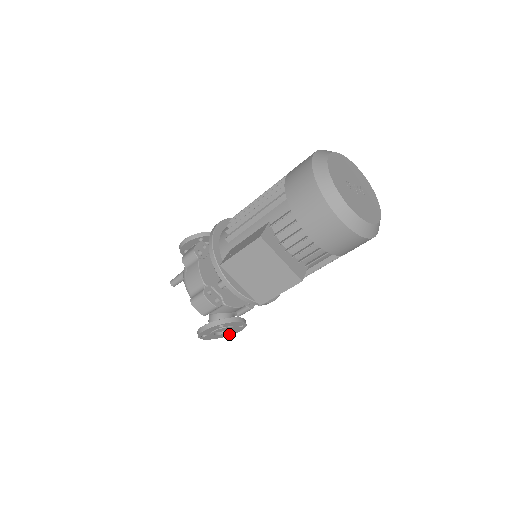
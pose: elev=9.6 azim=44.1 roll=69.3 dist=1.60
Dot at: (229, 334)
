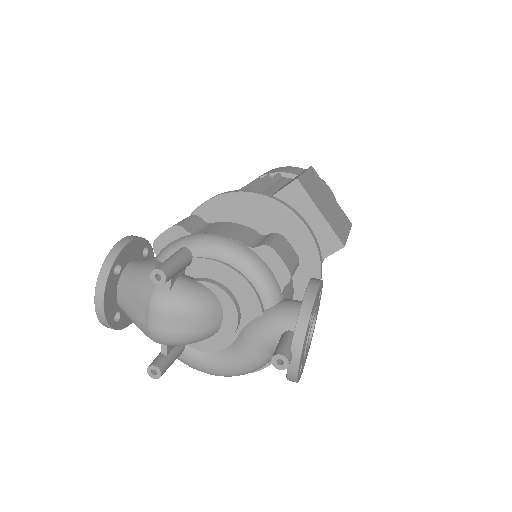
Dot at: (300, 372)
